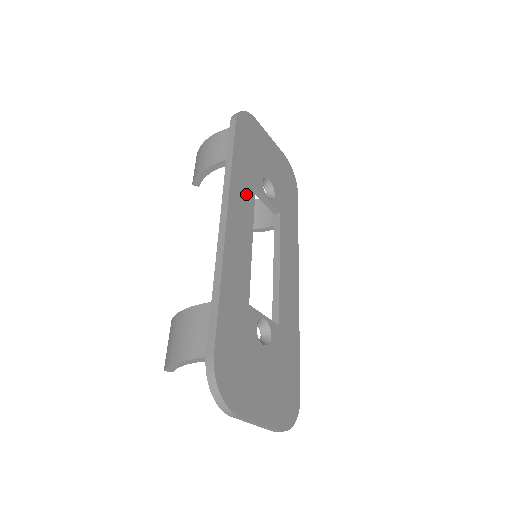
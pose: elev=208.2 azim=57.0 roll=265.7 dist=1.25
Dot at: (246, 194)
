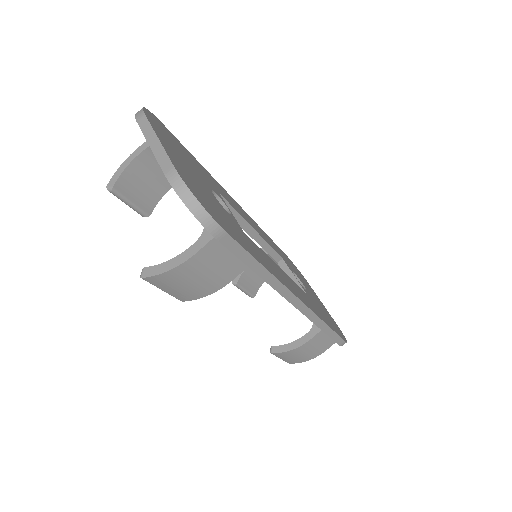
Dot at: (268, 241)
